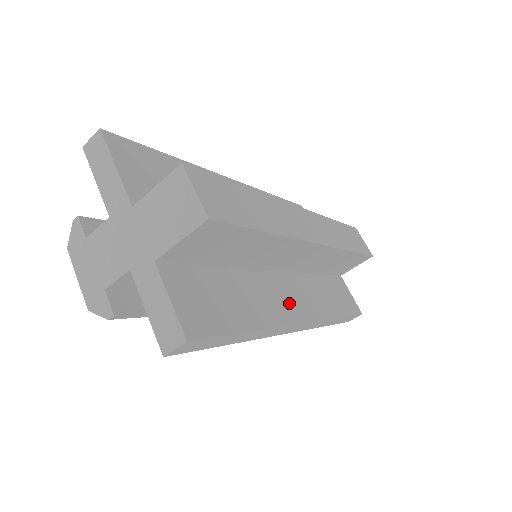
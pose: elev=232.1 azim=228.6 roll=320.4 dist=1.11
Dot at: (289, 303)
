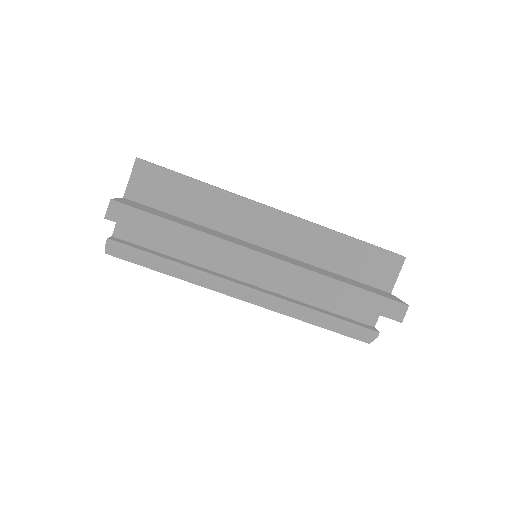
Dot at: (252, 247)
